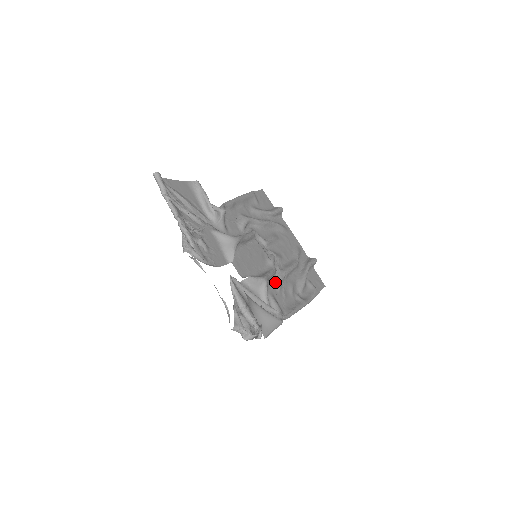
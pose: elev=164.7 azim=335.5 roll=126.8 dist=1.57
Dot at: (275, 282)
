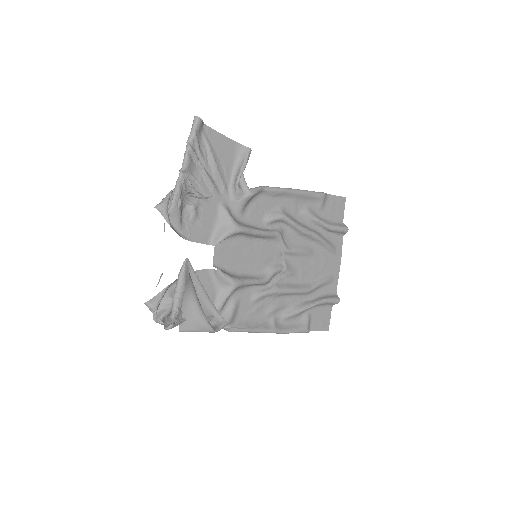
Dot at: (256, 292)
